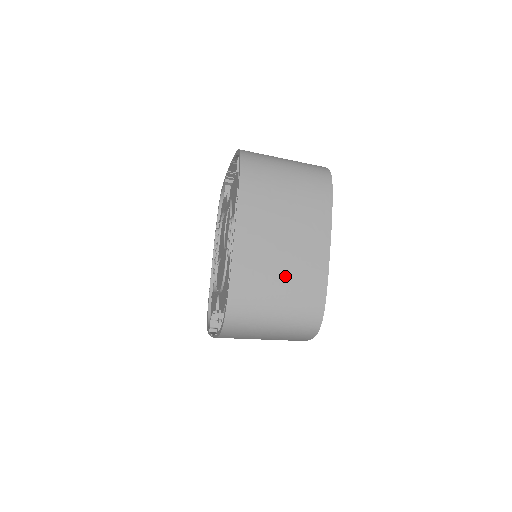
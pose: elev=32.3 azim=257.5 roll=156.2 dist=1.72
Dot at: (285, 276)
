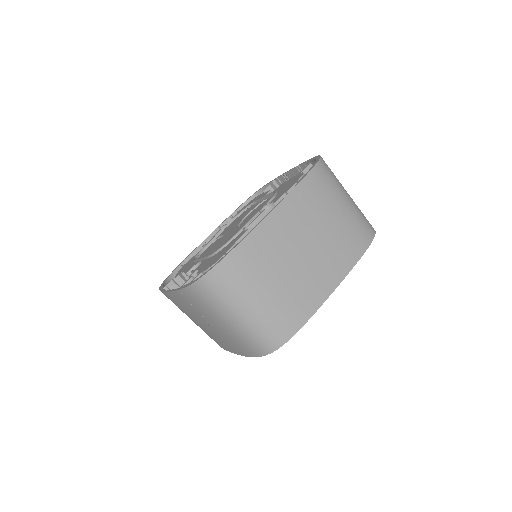
Dot at: (284, 281)
